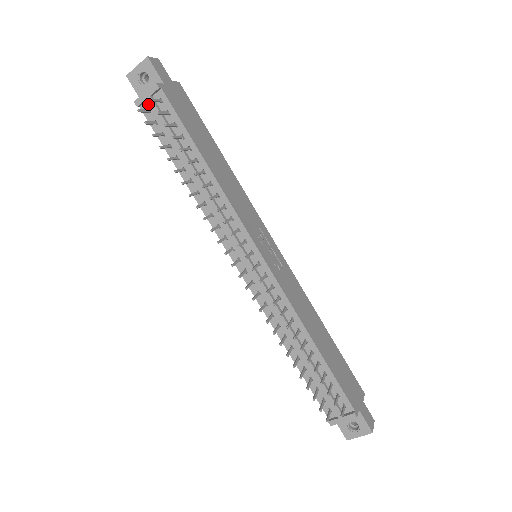
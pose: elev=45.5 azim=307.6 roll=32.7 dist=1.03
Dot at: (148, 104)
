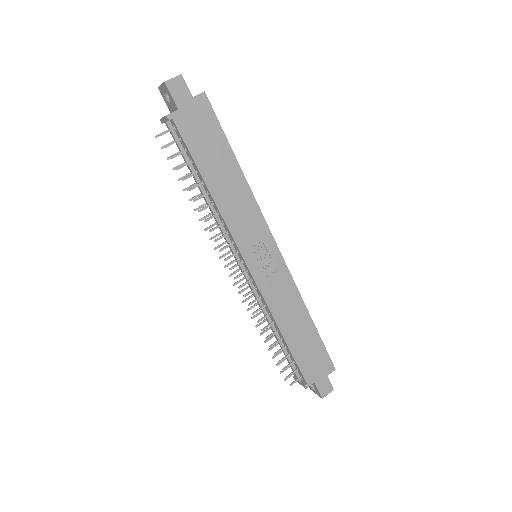
Dot at: (169, 124)
